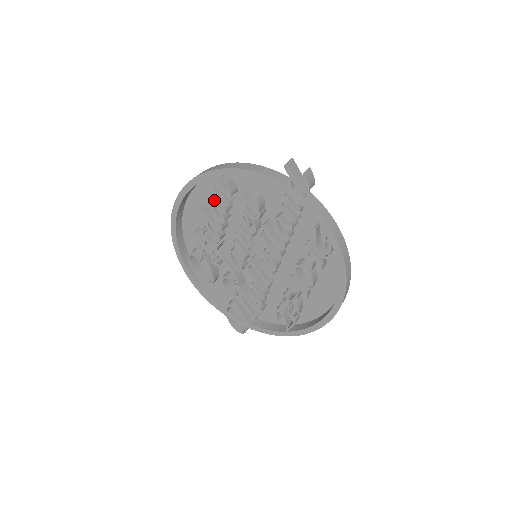
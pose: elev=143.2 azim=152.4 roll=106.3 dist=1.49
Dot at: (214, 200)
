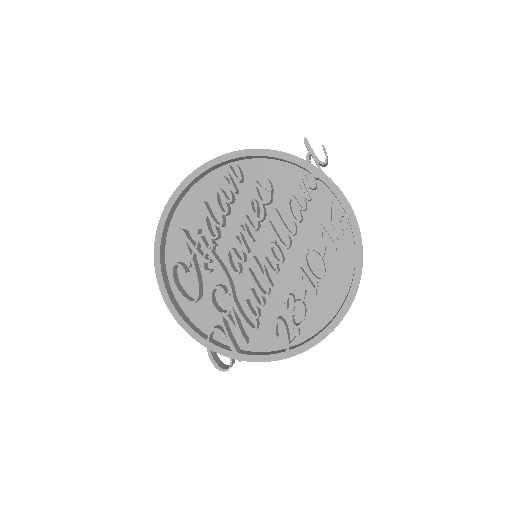
Dot at: (220, 188)
